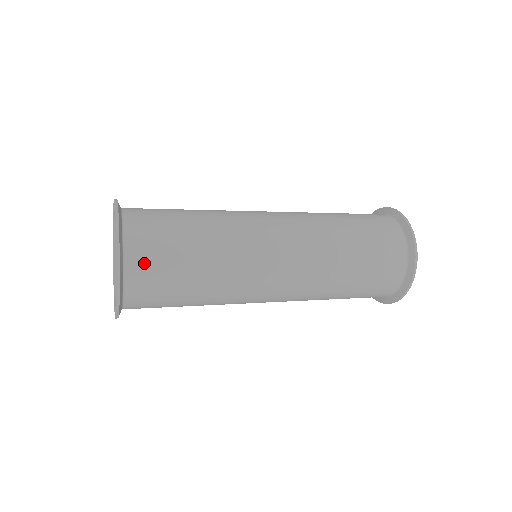
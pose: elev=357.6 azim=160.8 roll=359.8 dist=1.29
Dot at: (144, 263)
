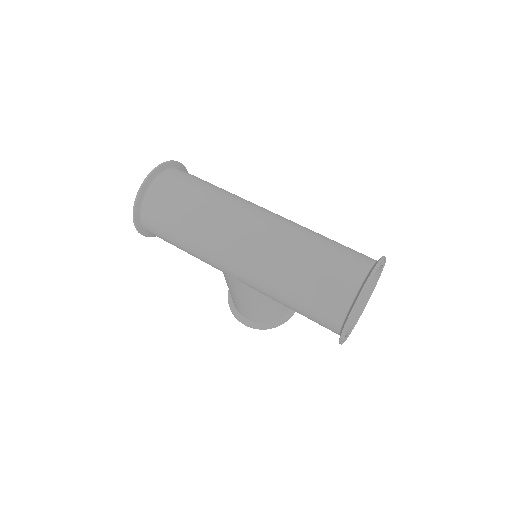
Dot at: (165, 185)
